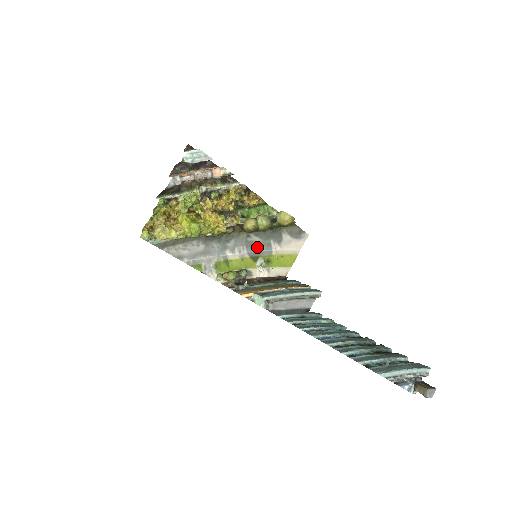
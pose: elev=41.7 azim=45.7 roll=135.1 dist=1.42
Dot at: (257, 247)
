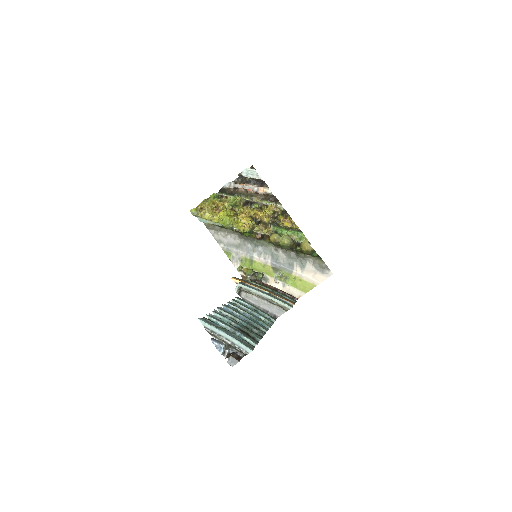
Dot at: (281, 262)
